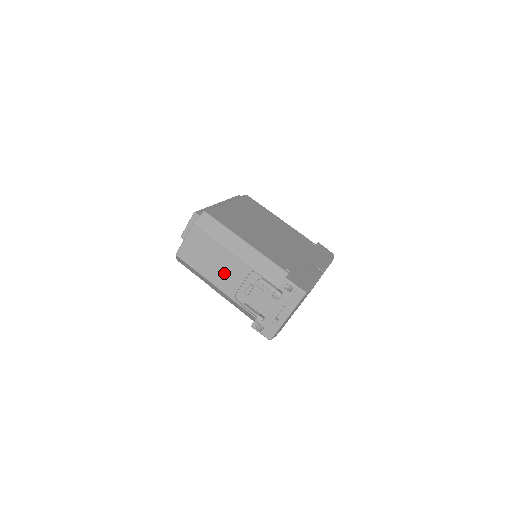
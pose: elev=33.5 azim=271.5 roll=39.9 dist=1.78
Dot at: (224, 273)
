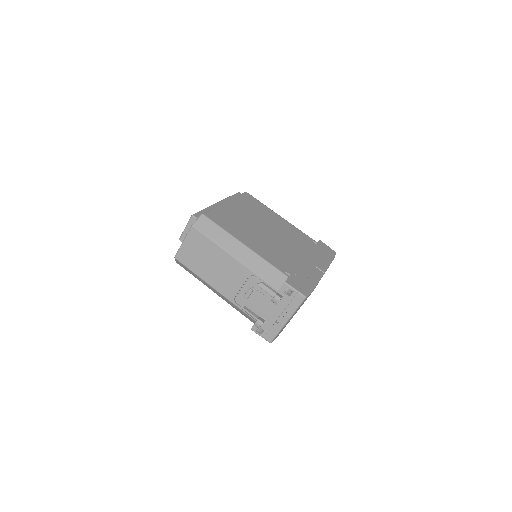
Dot at: (223, 276)
